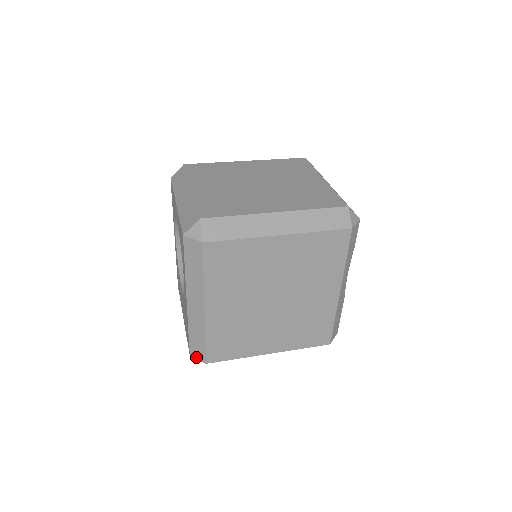
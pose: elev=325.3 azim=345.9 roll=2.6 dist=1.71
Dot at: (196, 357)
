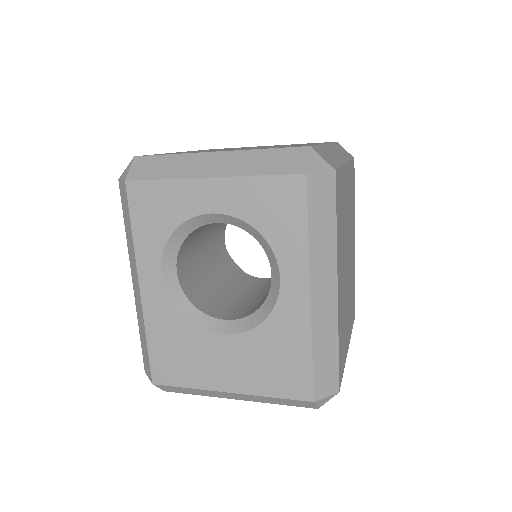
Dot at: (324, 395)
